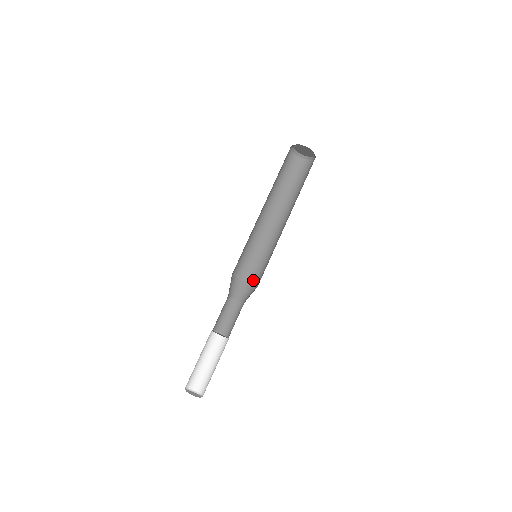
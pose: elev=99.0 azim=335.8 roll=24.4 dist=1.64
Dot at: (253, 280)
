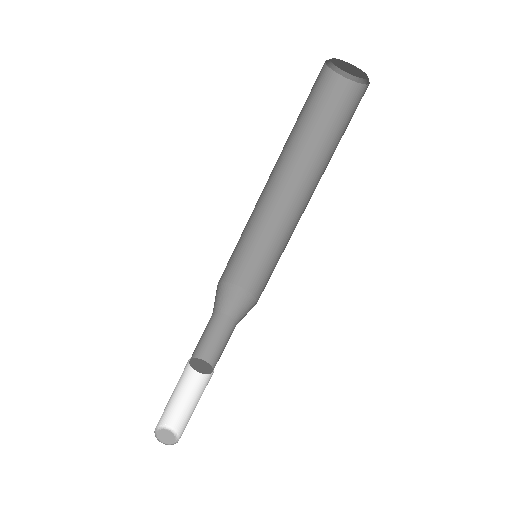
Dot at: (234, 277)
